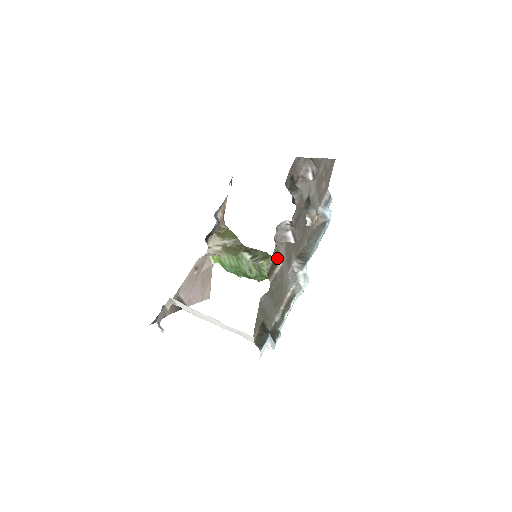
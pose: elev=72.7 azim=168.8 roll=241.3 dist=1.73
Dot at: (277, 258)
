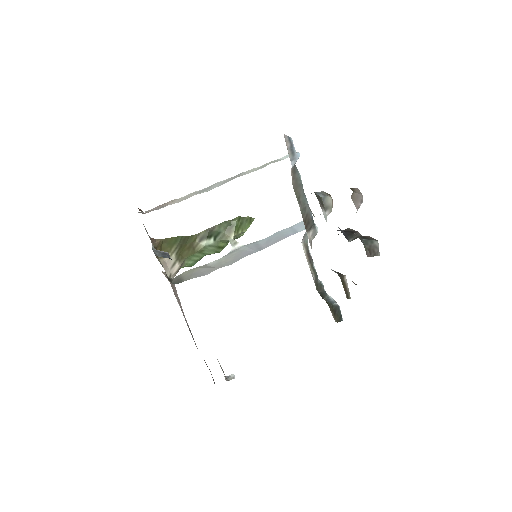
Dot at: (341, 278)
